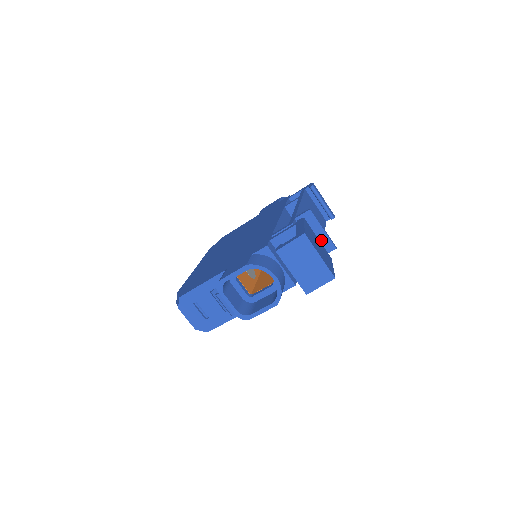
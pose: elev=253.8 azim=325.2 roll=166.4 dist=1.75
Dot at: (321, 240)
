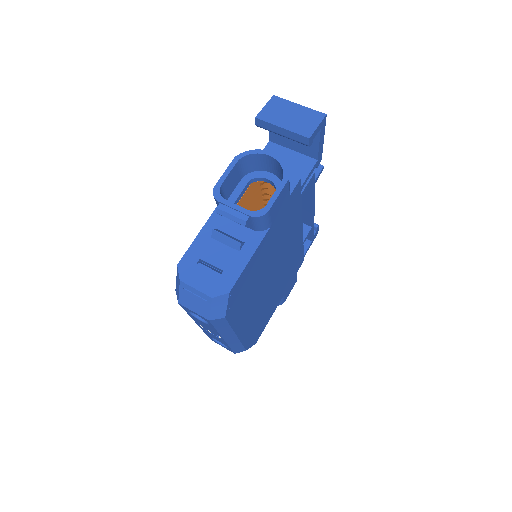
Dot at: occluded
